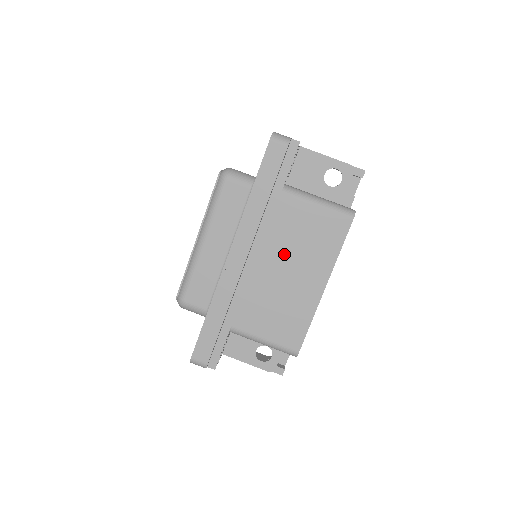
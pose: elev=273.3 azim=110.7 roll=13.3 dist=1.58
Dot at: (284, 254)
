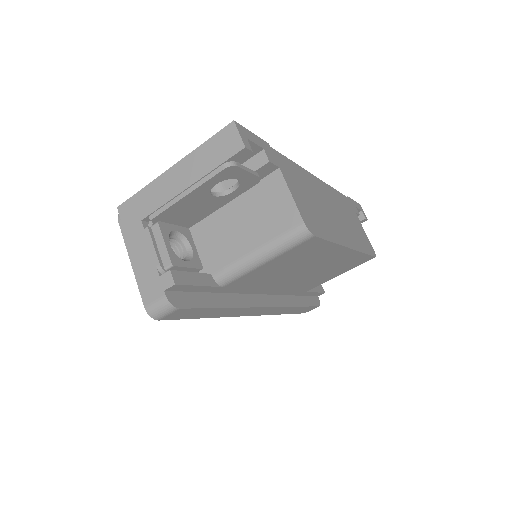
Dot at: (286, 276)
